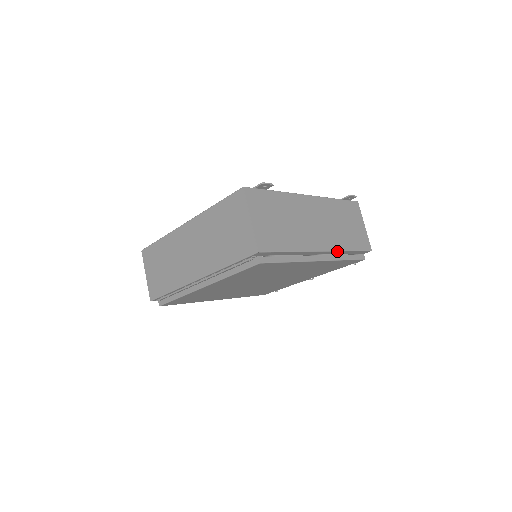
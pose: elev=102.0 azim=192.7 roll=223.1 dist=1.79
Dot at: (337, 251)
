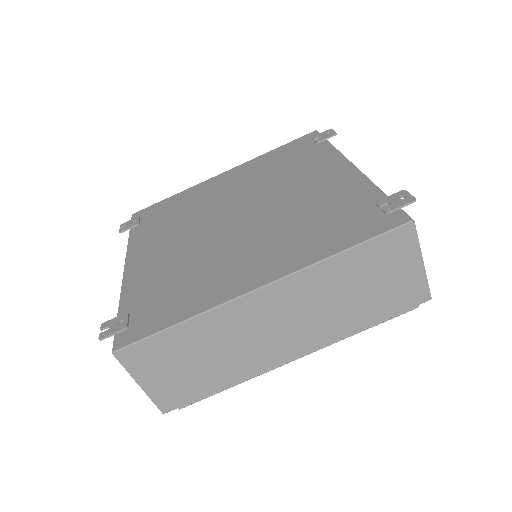
Dot at: occluded
